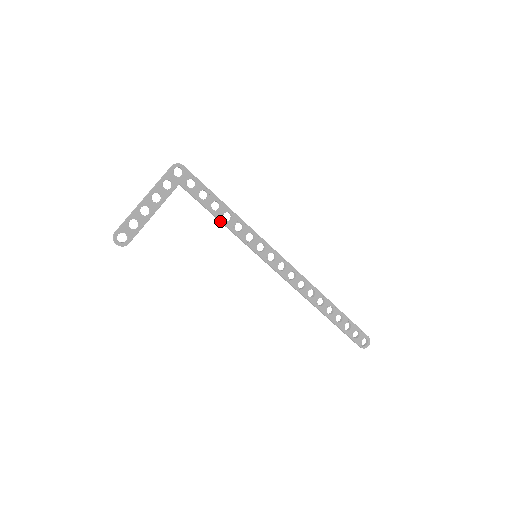
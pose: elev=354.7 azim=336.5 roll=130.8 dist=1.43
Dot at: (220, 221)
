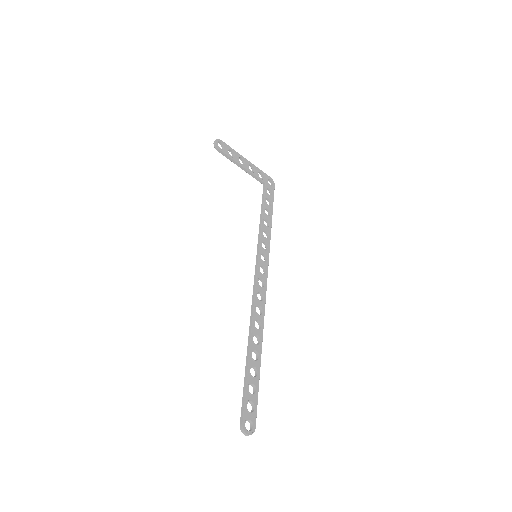
Dot at: (261, 219)
